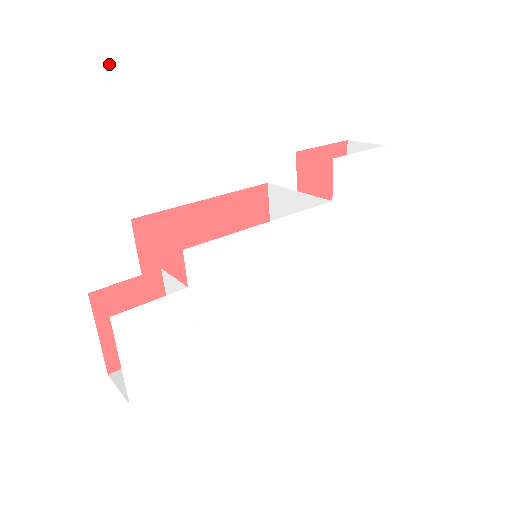
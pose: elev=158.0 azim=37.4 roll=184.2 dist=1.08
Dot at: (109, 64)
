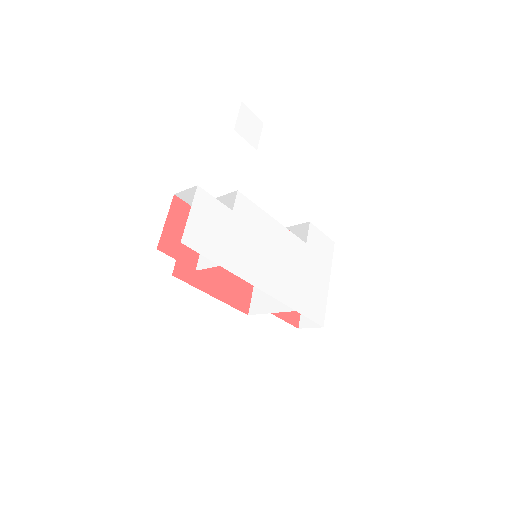
Dot at: (242, 103)
